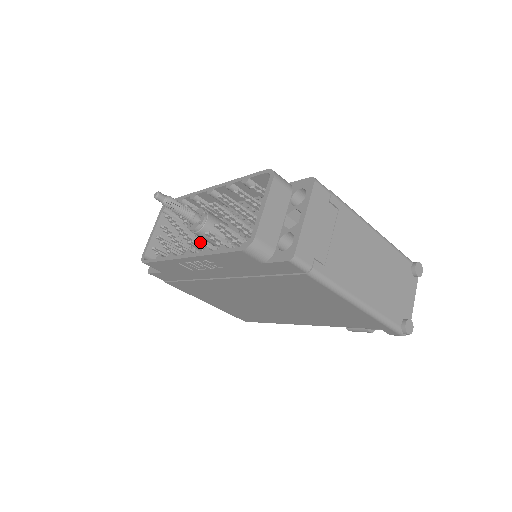
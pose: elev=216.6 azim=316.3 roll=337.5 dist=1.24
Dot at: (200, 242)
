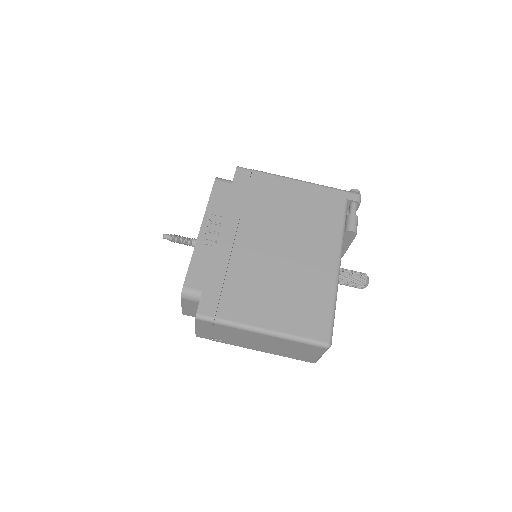
Dot at: occluded
